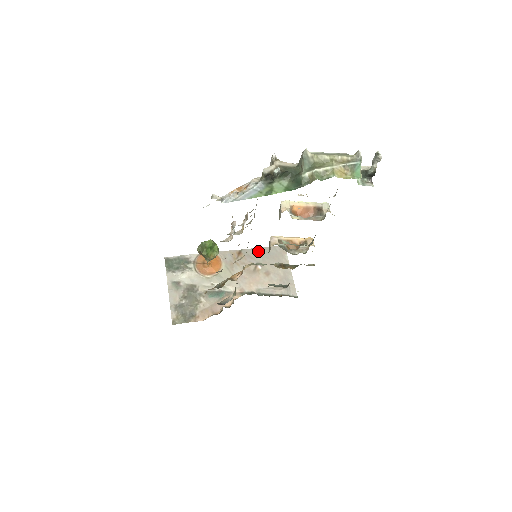
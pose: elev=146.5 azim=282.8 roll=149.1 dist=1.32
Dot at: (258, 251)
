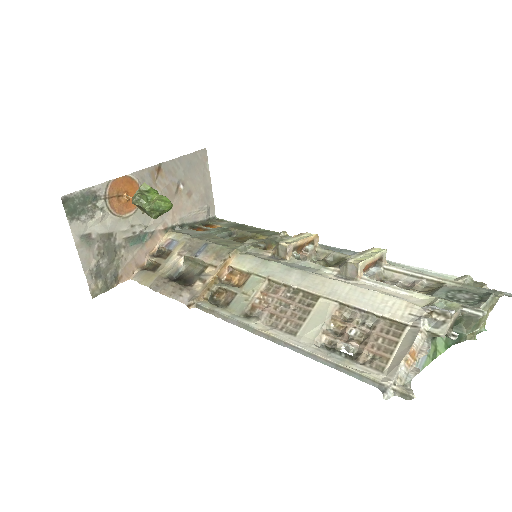
Dot at: (179, 162)
